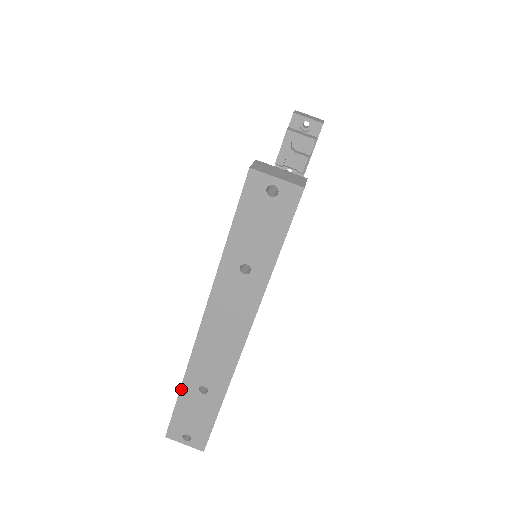
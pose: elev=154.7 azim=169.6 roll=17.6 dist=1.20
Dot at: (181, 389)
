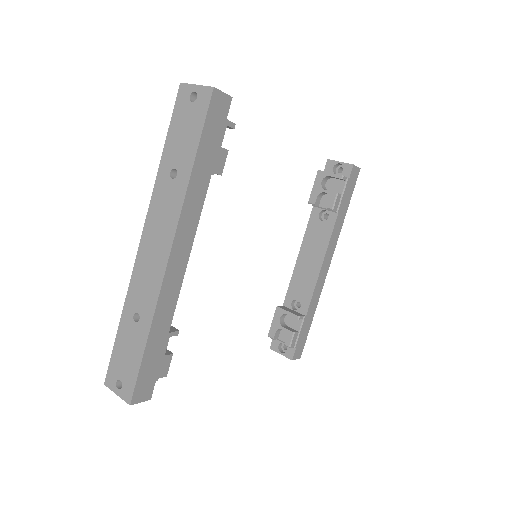
Dot at: (121, 318)
